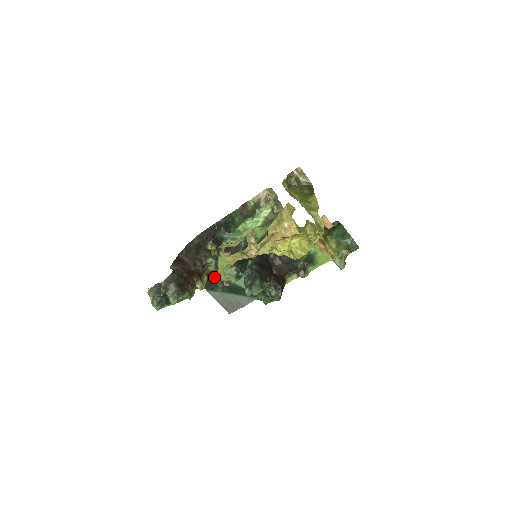
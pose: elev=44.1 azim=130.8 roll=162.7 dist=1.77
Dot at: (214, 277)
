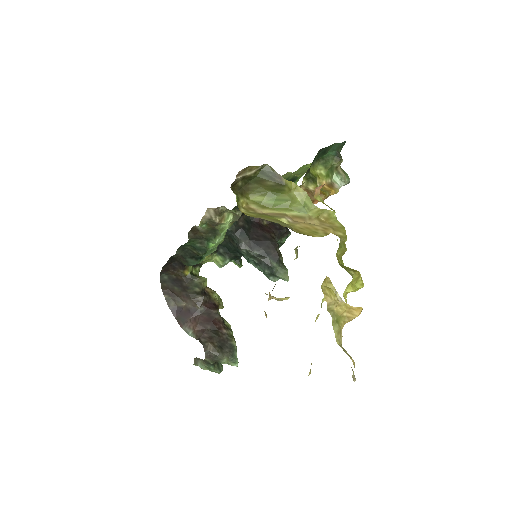
Dot at: occluded
